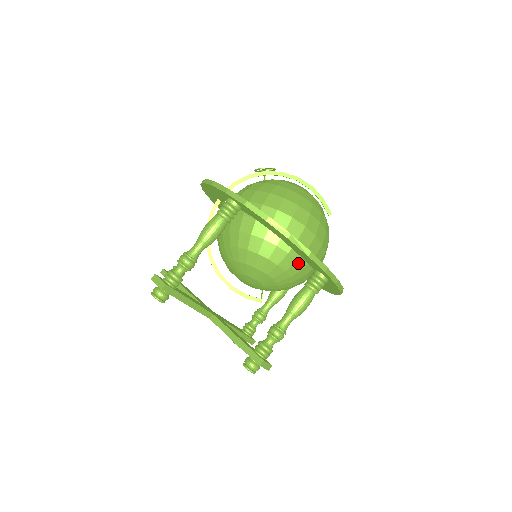
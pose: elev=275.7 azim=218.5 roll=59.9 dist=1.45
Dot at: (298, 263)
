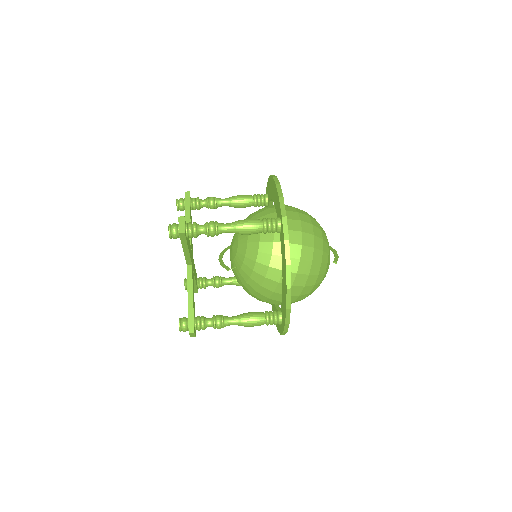
Dot at: occluded
